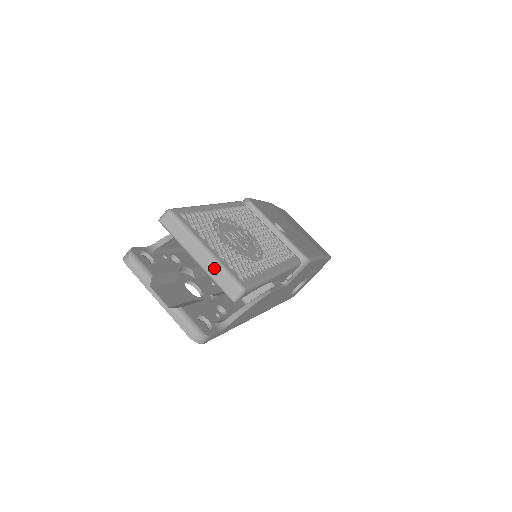
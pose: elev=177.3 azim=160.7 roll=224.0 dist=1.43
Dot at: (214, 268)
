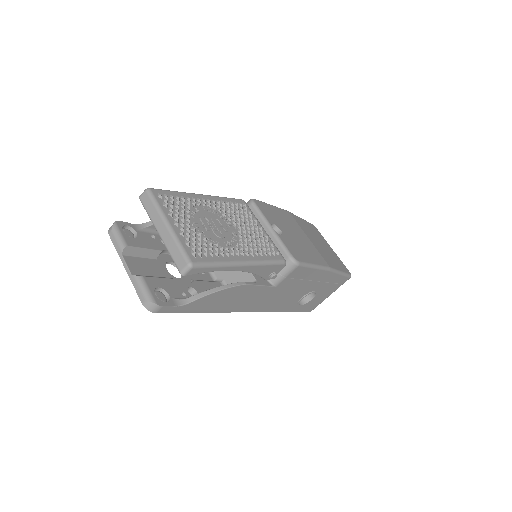
Dot at: (171, 242)
